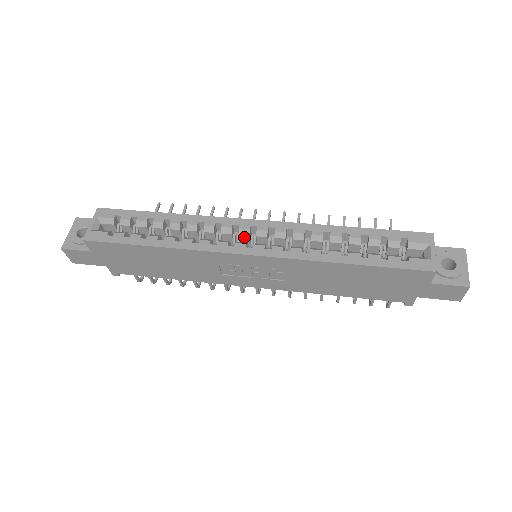
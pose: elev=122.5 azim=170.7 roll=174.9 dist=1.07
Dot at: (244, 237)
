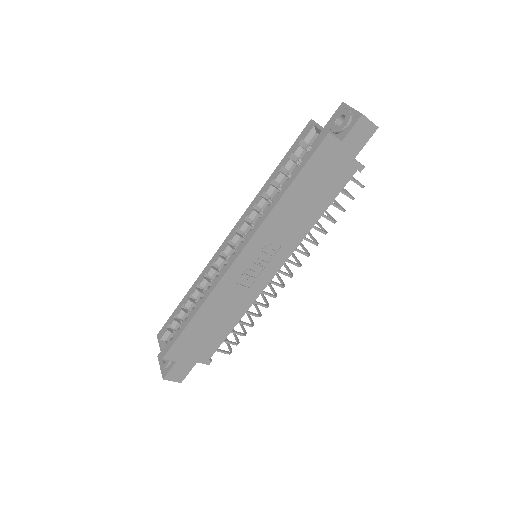
Dot at: (231, 253)
